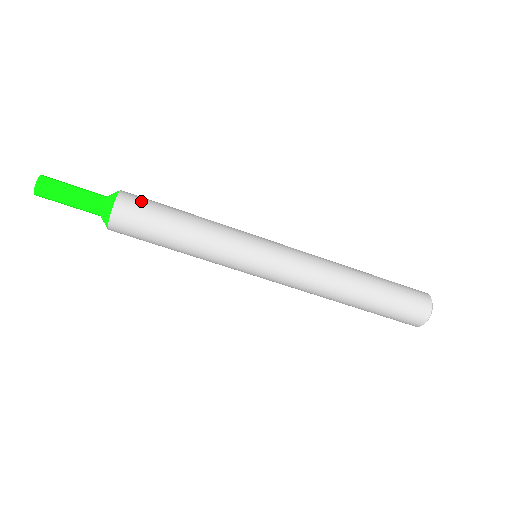
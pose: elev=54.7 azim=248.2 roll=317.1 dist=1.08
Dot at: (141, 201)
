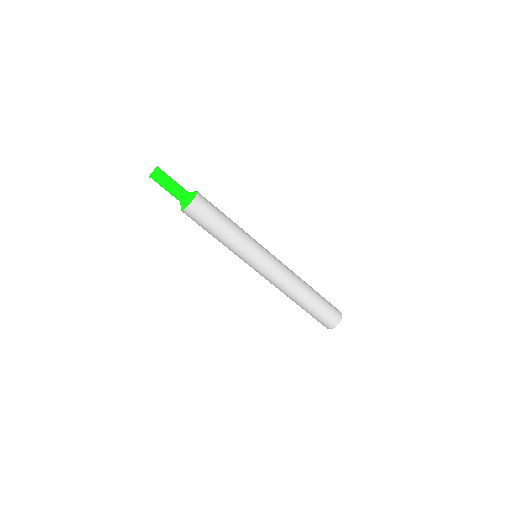
Dot at: occluded
